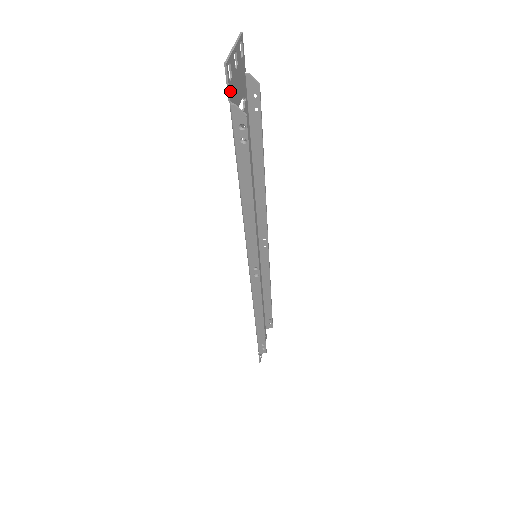
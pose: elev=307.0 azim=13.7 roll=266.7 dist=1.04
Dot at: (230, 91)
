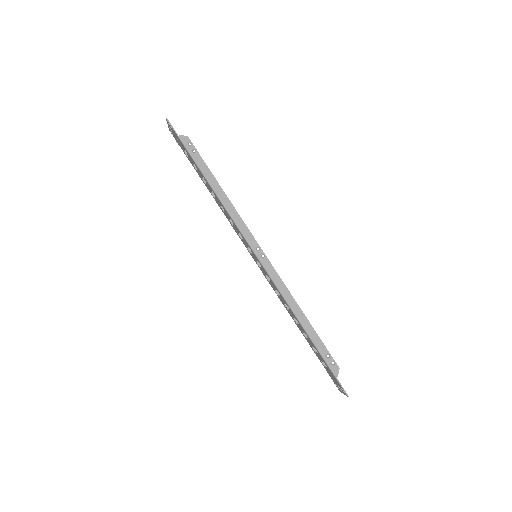
Dot at: (175, 131)
